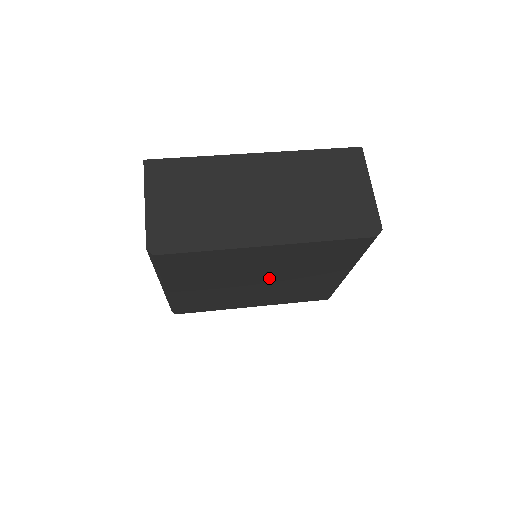
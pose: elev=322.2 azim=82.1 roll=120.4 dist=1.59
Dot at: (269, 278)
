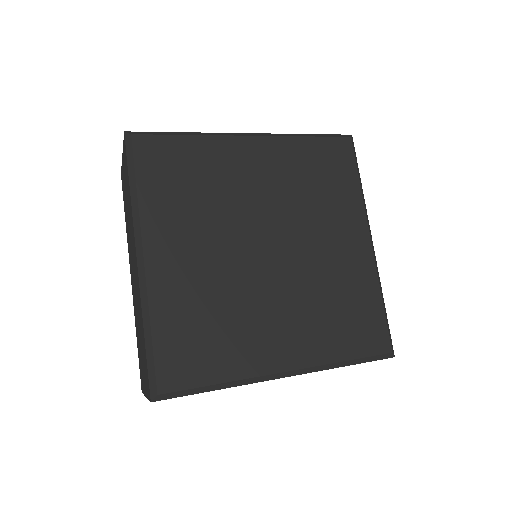
Dot at: (277, 236)
